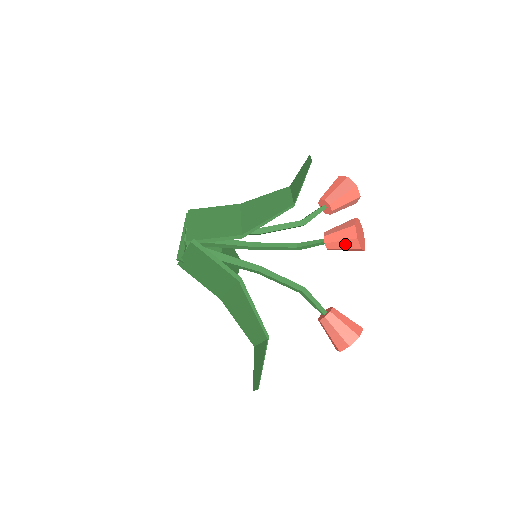
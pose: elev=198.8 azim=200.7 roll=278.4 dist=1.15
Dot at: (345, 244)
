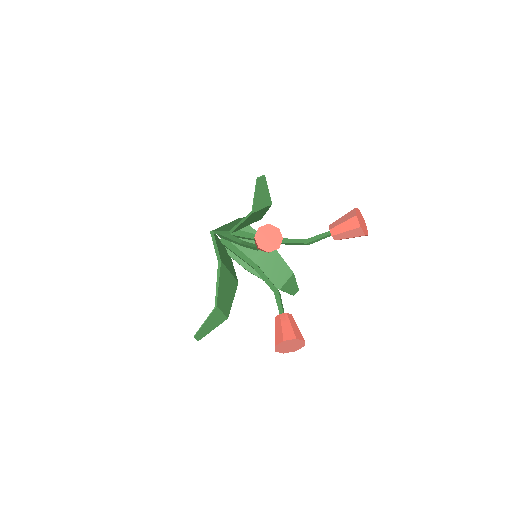
Dot at: occluded
